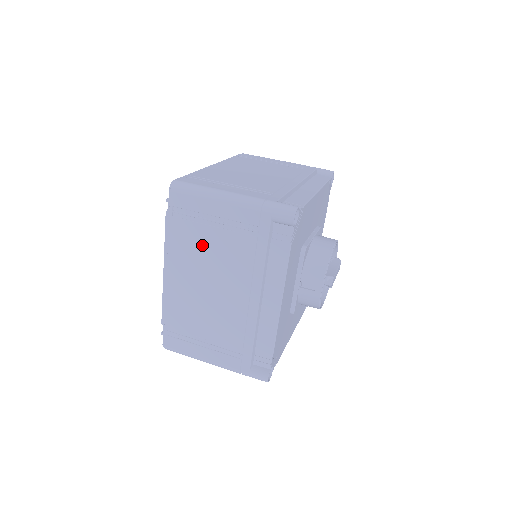
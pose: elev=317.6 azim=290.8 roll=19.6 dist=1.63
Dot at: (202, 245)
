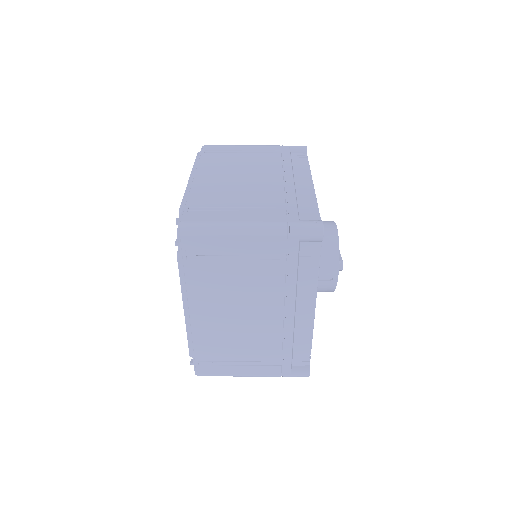
Dot at: (226, 279)
